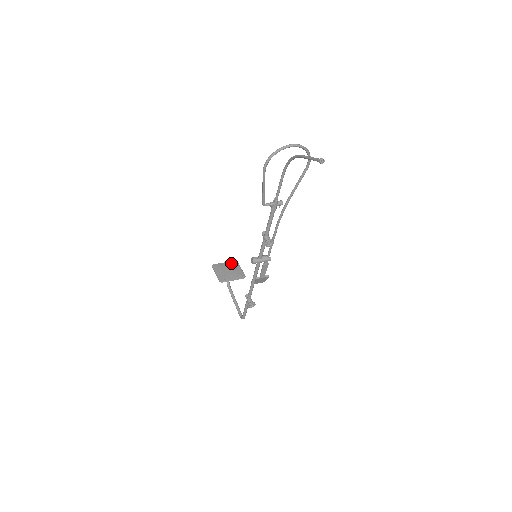
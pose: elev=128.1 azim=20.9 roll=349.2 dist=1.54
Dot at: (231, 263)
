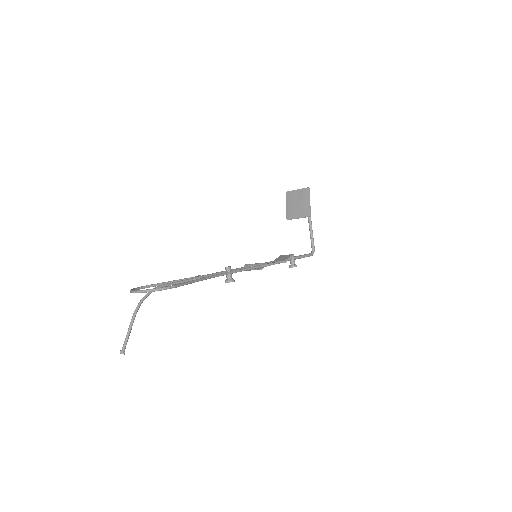
Dot at: (302, 192)
